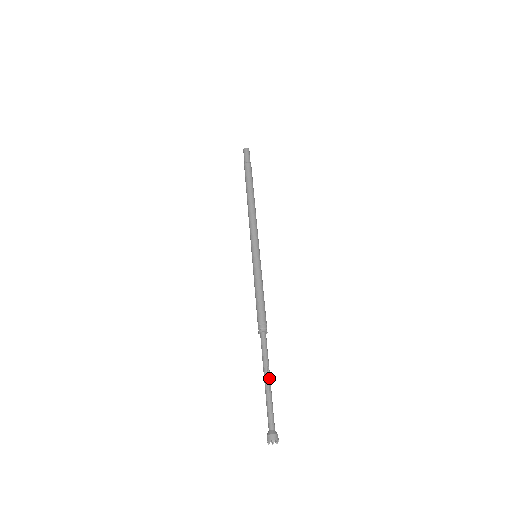
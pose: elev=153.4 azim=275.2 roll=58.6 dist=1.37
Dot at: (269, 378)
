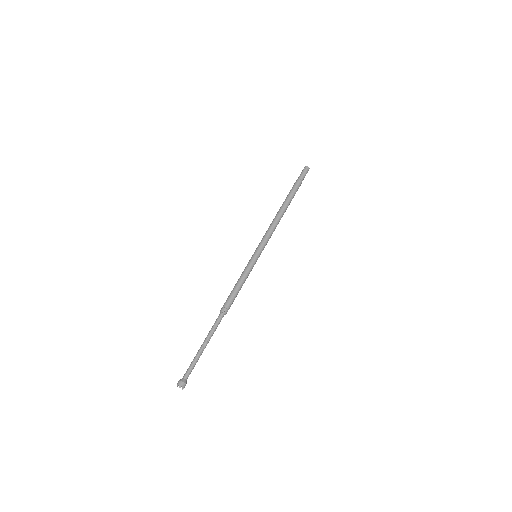
Dot at: (205, 345)
